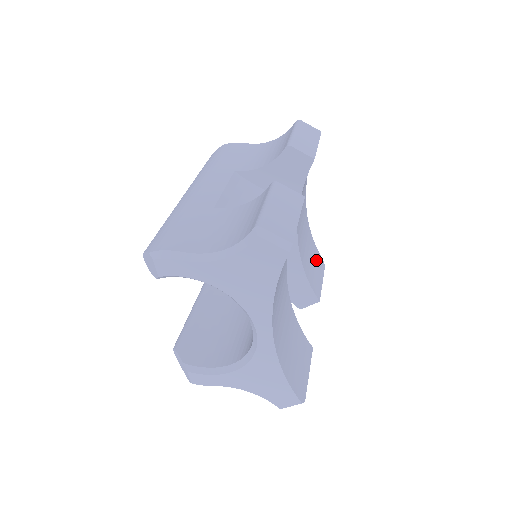
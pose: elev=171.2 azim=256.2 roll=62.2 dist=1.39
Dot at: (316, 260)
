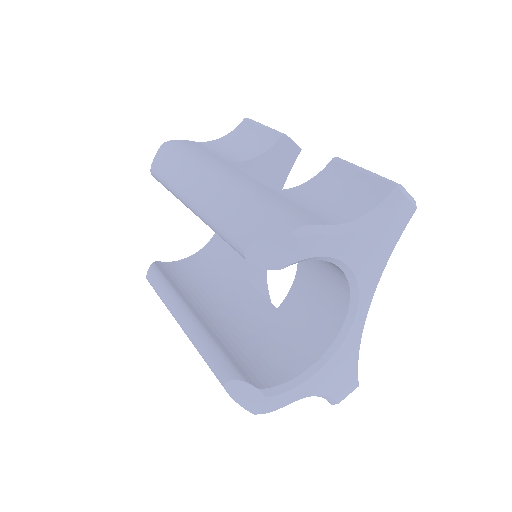
Dot at: occluded
